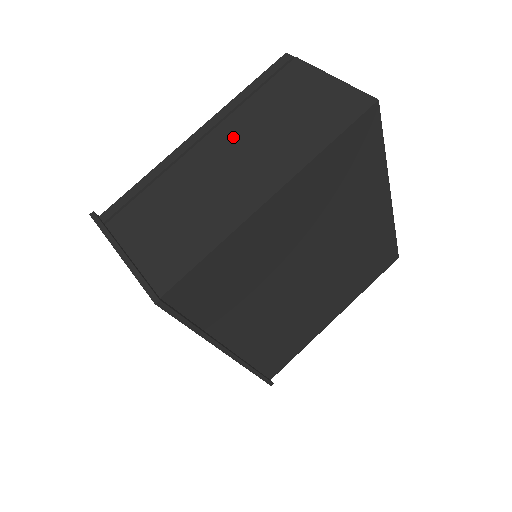
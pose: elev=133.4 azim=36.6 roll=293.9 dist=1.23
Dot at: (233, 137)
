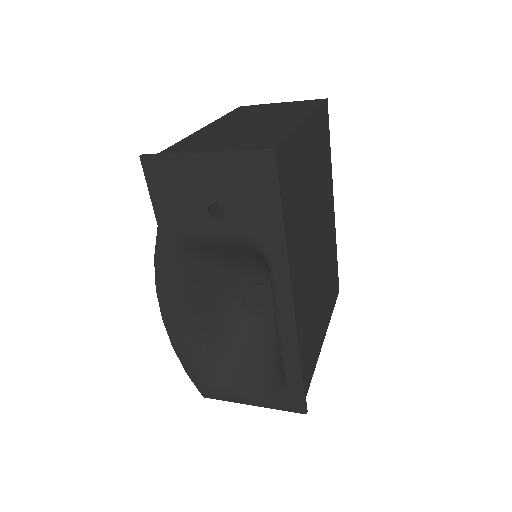
Dot at: (241, 121)
